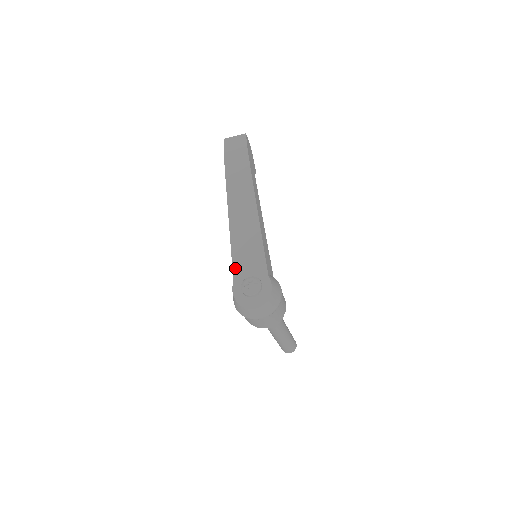
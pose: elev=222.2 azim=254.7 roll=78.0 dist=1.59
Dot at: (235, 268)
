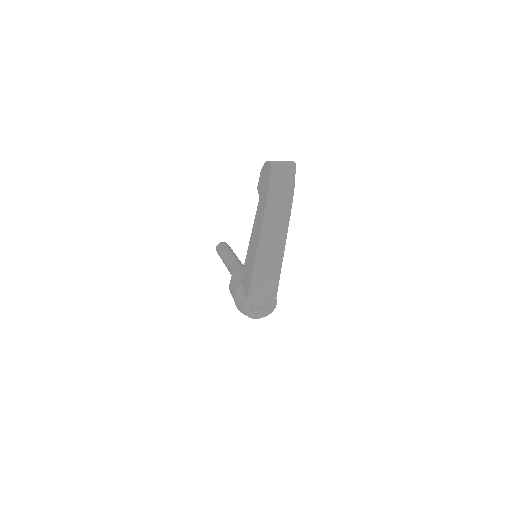
Dot at: (251, 292)
